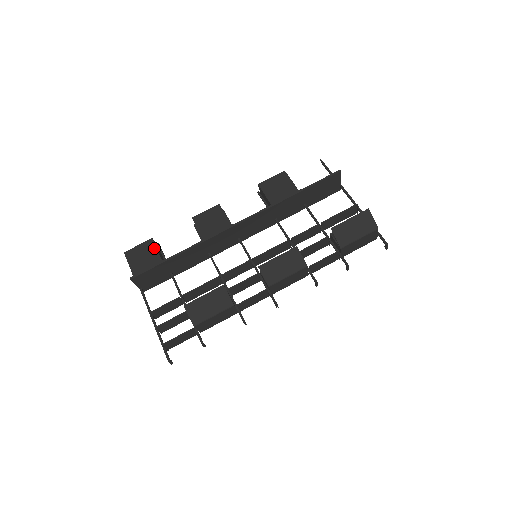
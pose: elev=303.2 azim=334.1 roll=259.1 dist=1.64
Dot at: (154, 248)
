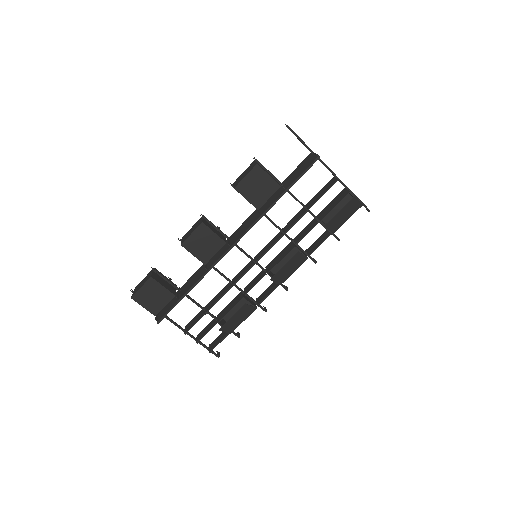
Dot at: (159, 286)
